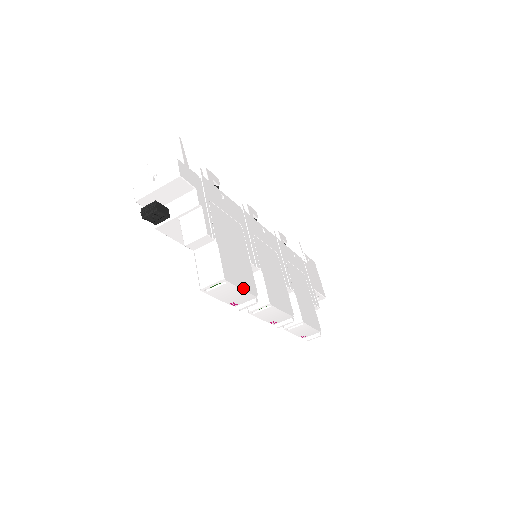
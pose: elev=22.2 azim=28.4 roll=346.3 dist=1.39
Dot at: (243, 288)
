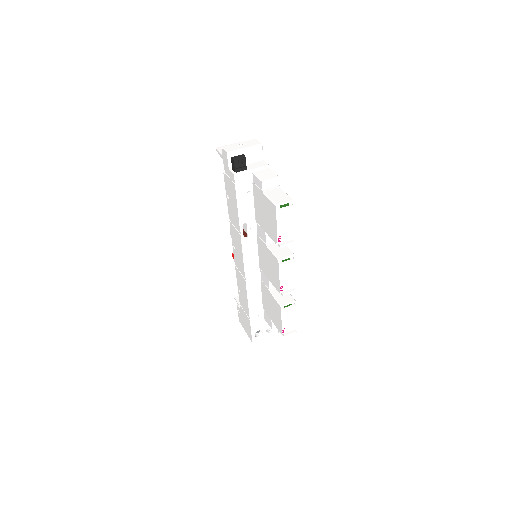
Dot at: (294, 221)
